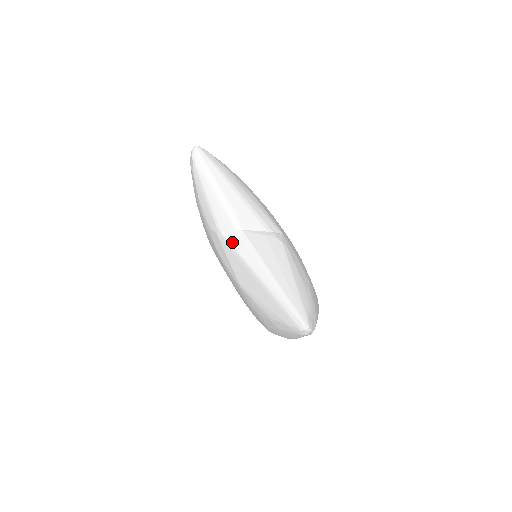
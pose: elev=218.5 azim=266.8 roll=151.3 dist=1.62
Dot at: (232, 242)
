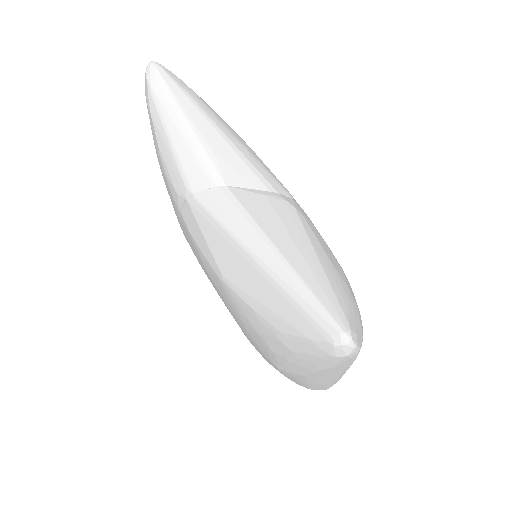
Dot at: (210, 206)
